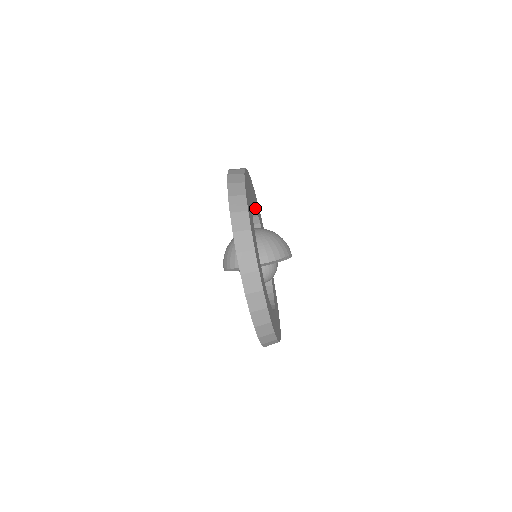
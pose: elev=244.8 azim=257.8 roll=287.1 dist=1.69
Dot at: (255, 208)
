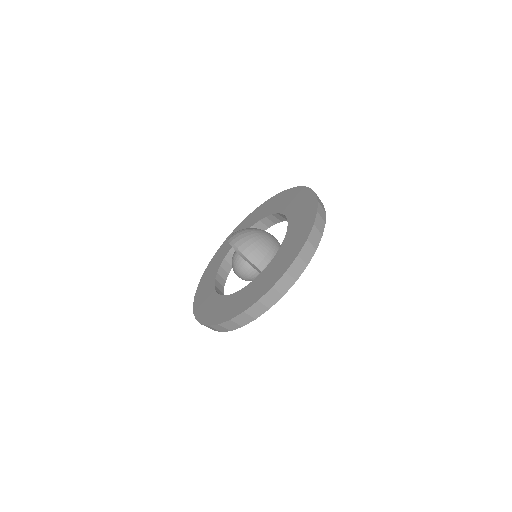
Dot at: (284, 220)
